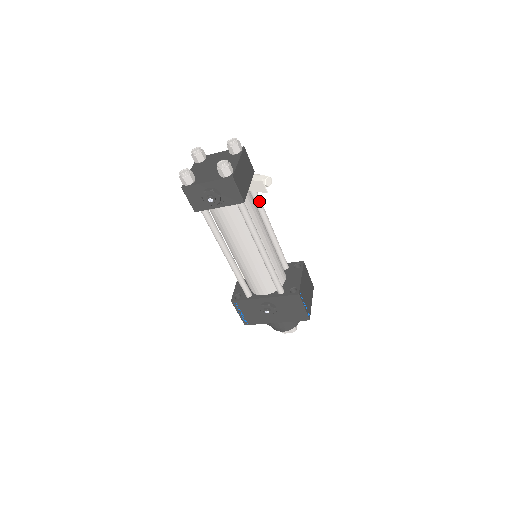
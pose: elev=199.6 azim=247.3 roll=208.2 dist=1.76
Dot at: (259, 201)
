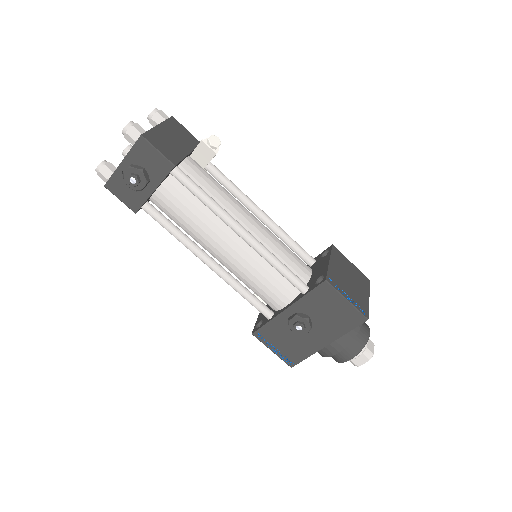
Dot at: (224, 178)
